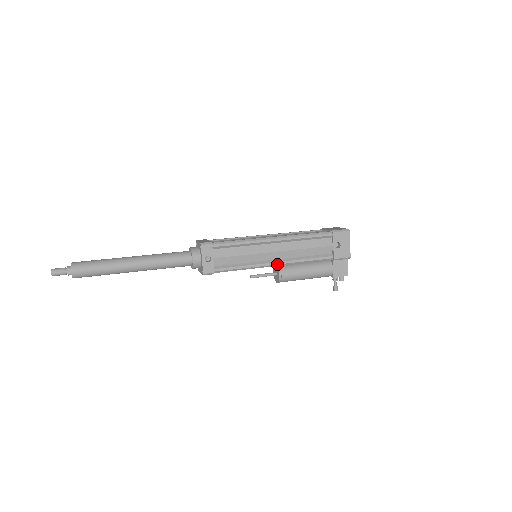
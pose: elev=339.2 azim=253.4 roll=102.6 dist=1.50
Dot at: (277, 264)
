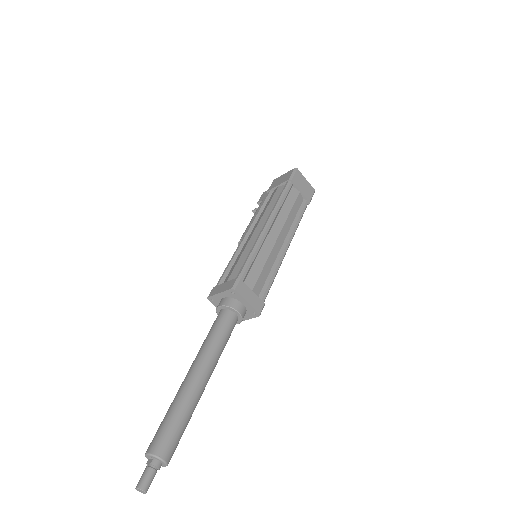
Dot at: occluded
